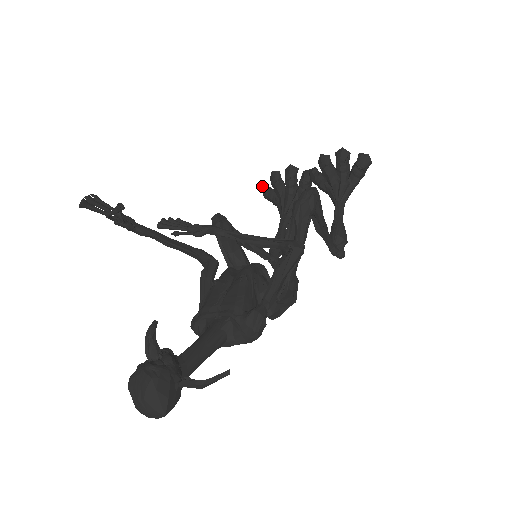
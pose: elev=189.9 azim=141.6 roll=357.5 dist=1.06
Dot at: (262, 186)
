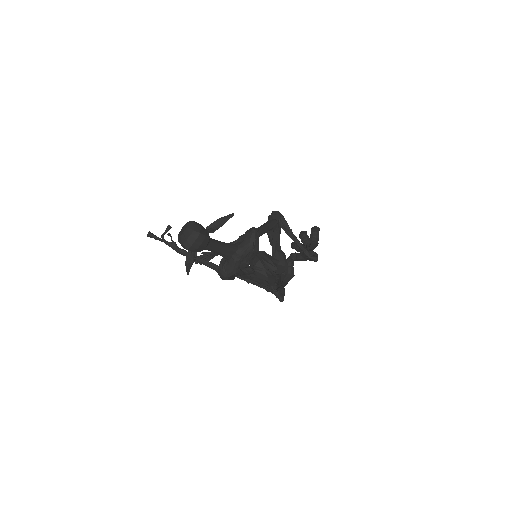
Dot at: occluded
